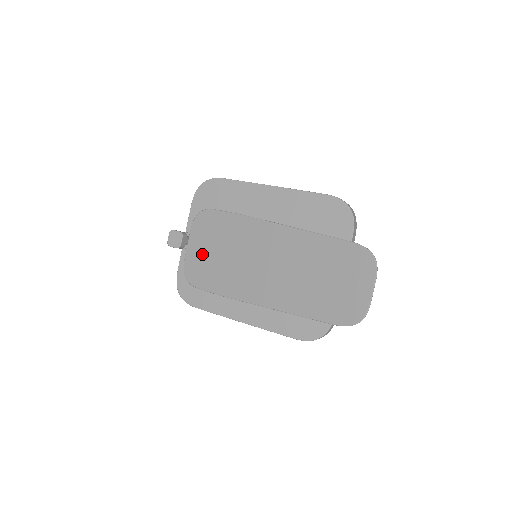
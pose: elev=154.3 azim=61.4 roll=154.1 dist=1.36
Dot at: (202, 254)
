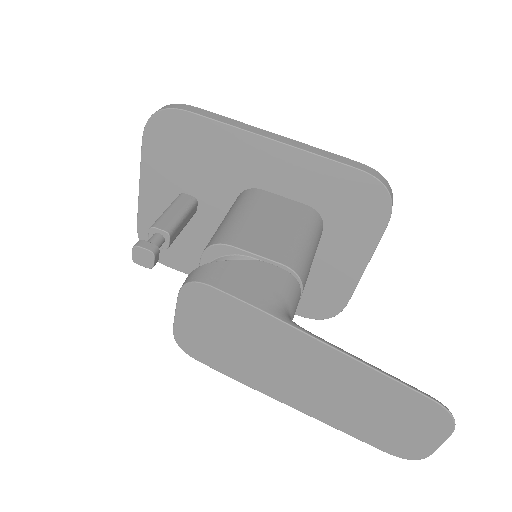
Dot at: (200, 331)
